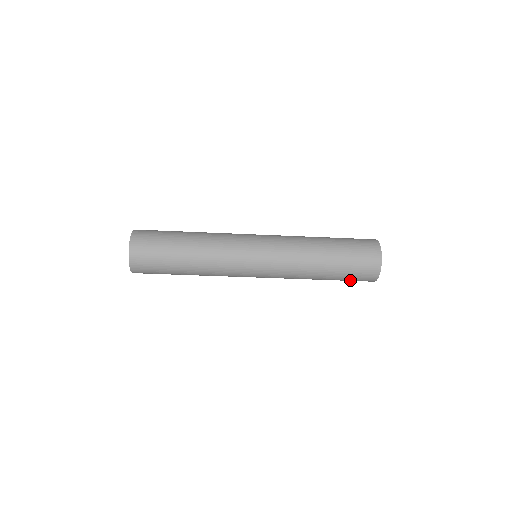
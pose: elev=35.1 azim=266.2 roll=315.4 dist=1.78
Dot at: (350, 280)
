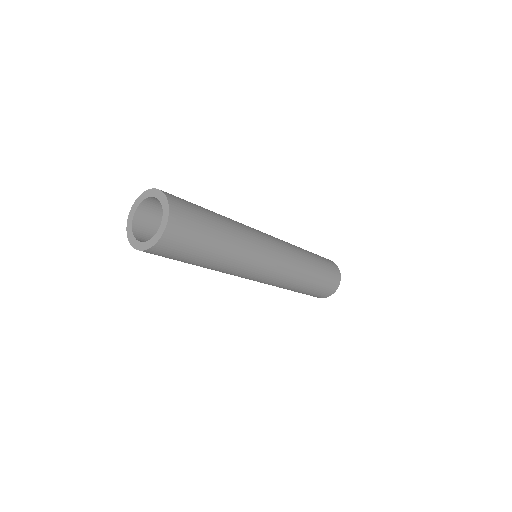
Dot at: (312, 294)
